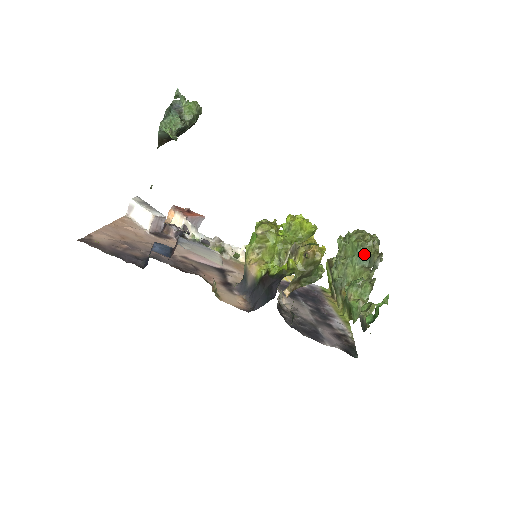
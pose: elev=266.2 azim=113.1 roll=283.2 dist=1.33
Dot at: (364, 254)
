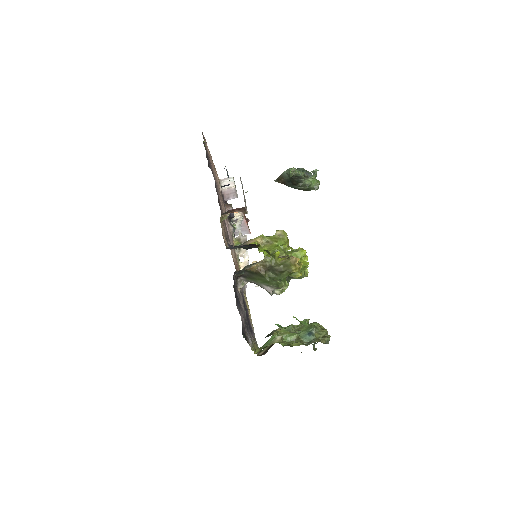
Dot at: (312, 334)
